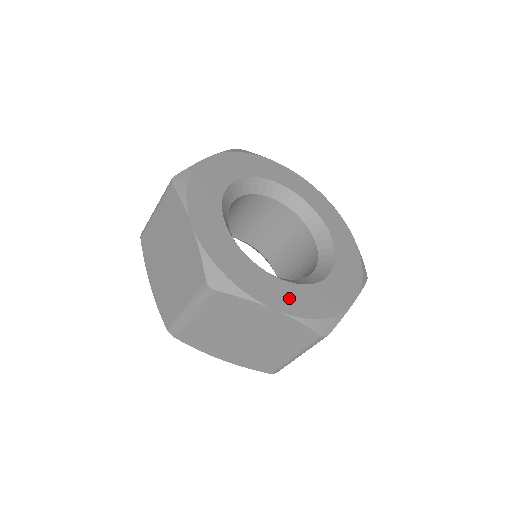
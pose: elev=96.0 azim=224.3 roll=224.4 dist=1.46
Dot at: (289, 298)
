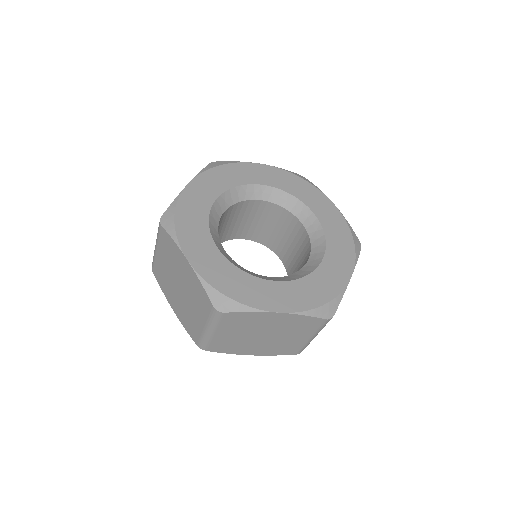
Dot at: (210, 264)
